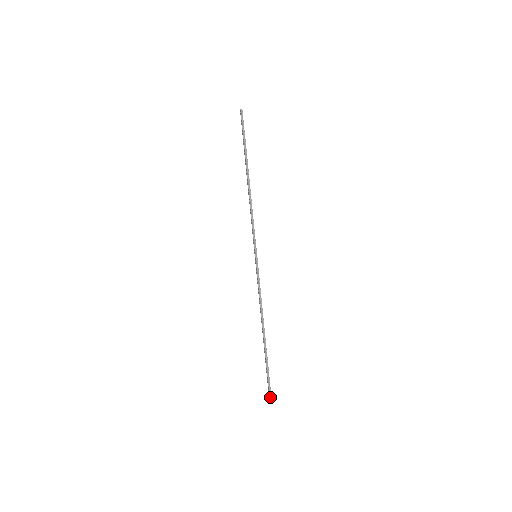
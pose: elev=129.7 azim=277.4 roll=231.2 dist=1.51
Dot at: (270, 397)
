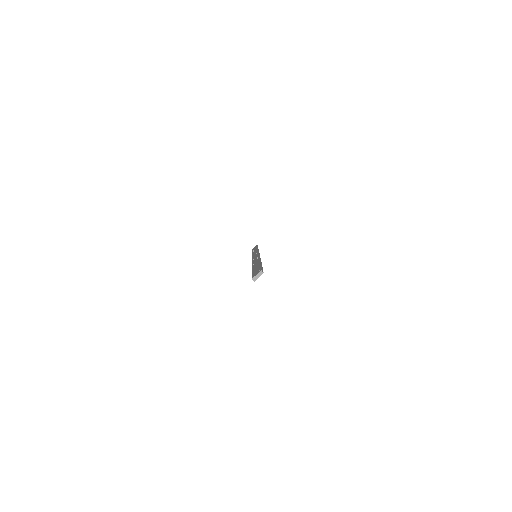
Dot at: occluded
